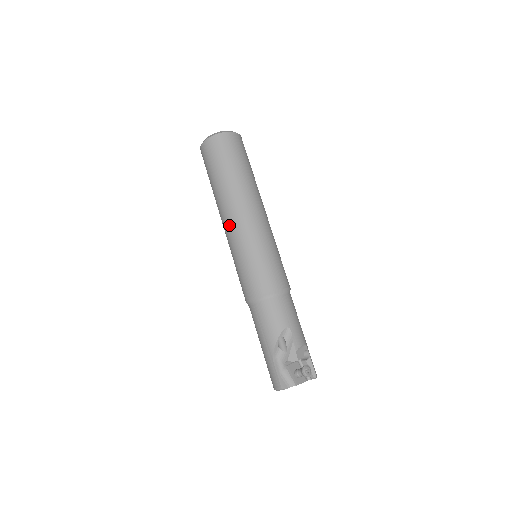
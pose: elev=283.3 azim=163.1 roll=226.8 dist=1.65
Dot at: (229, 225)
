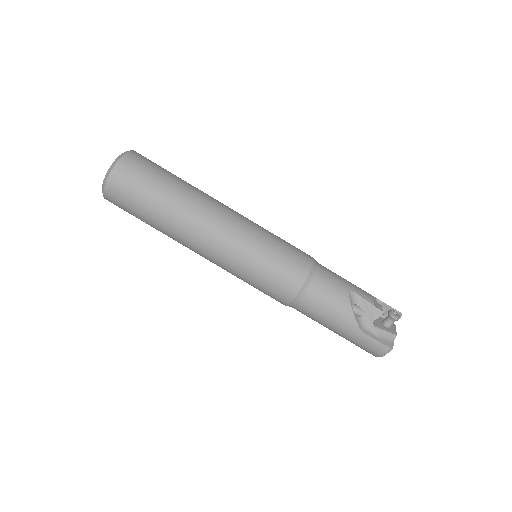
Dot at: (212, 246)
